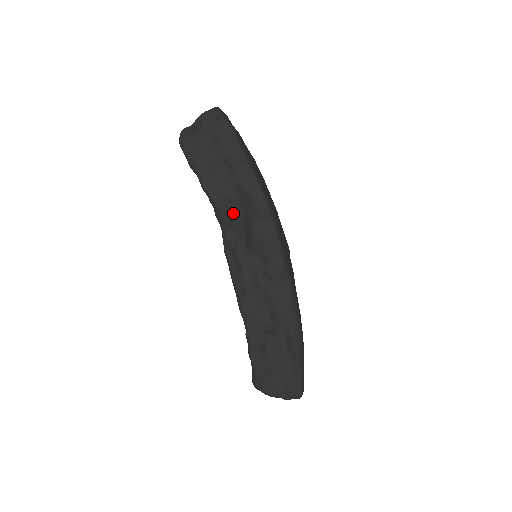
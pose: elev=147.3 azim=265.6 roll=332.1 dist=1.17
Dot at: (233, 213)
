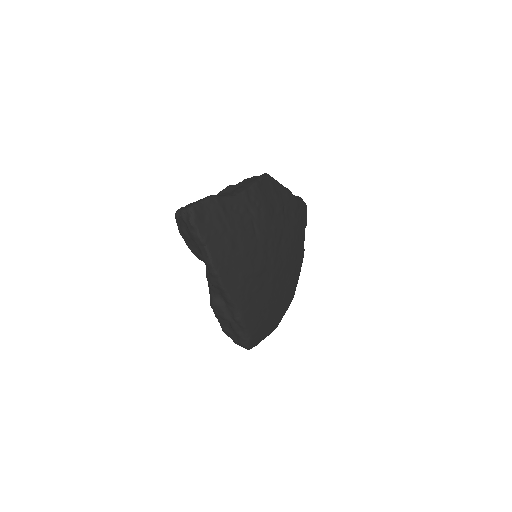
Dot at: (204, 262)
